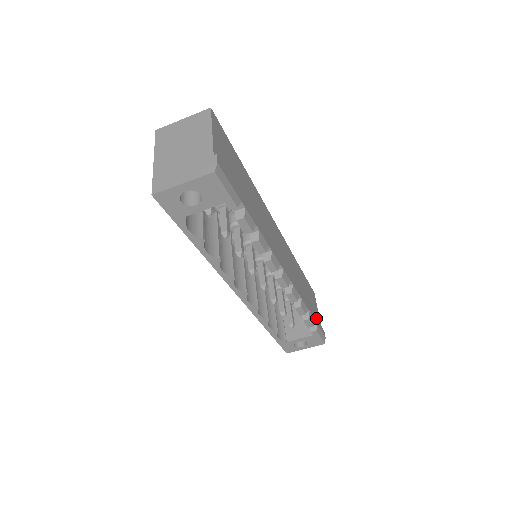
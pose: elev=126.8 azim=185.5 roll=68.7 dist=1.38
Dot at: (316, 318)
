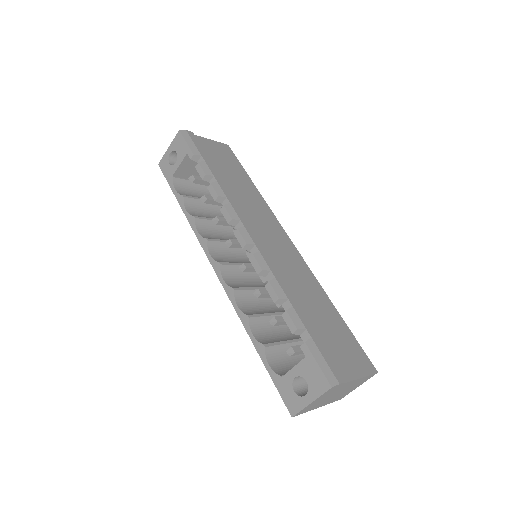
Dot at: (320, 340)
